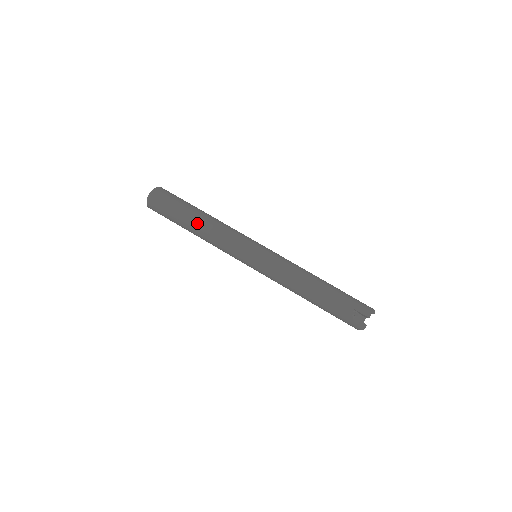
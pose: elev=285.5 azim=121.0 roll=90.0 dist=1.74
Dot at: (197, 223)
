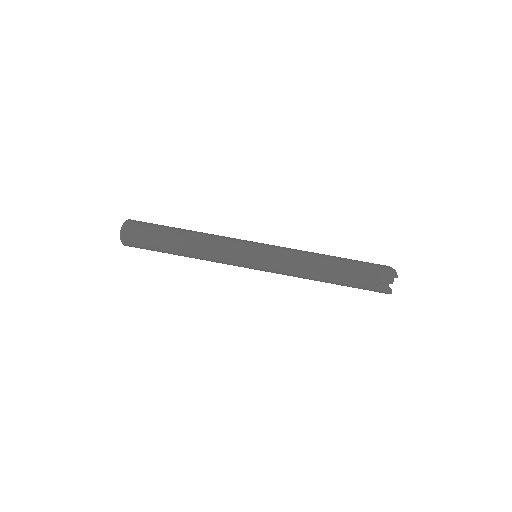
Dot at: (182, 250)
